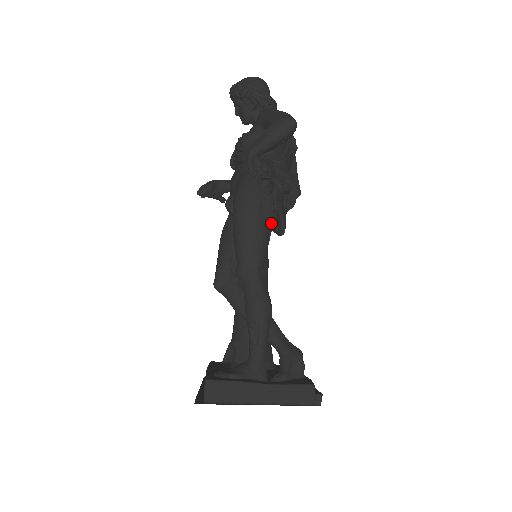
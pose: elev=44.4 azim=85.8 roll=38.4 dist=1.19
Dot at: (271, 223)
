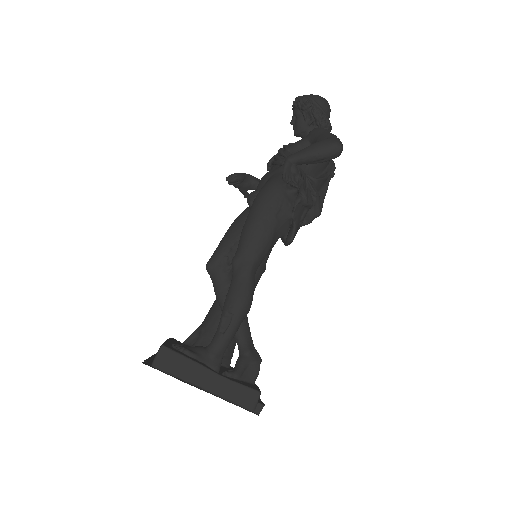
Dot at: (283, 229)
